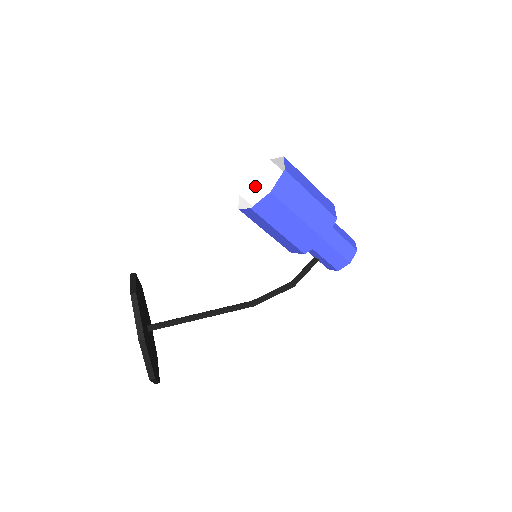
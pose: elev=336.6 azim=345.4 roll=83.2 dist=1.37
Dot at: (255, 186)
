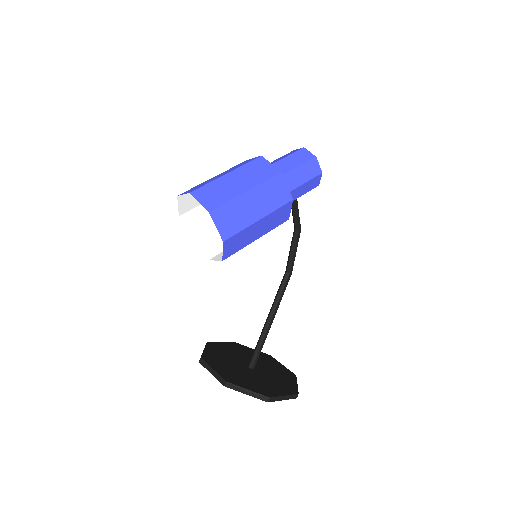
Dot at: (191, 219)
